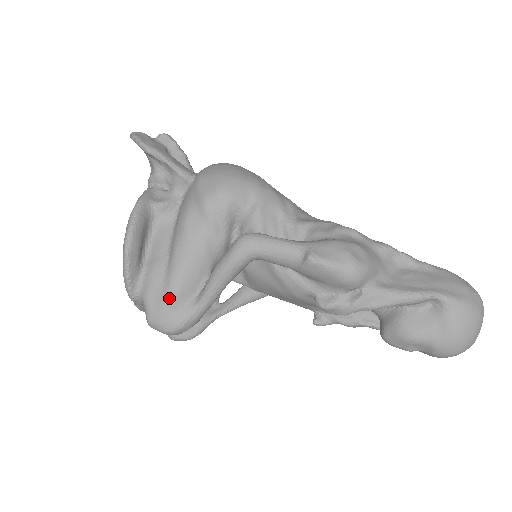
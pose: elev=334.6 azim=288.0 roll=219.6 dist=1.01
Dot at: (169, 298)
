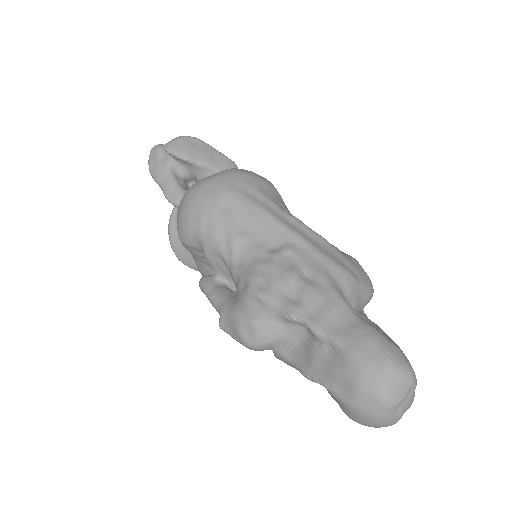
Dot at: occluded
